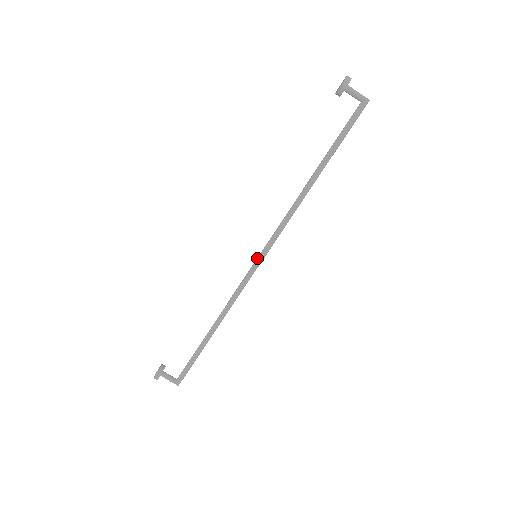
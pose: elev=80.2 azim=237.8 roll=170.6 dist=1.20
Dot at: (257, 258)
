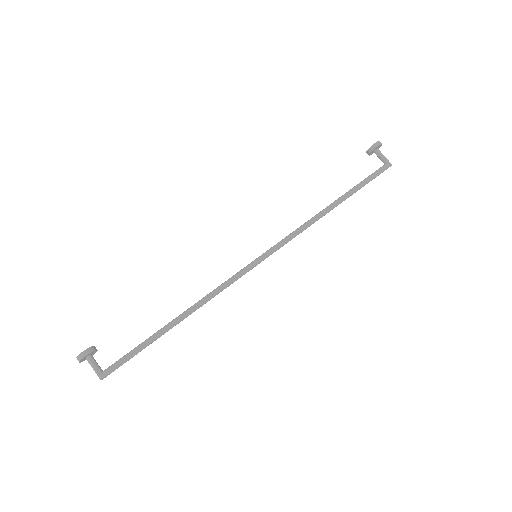
Dot at: (257, 258)
